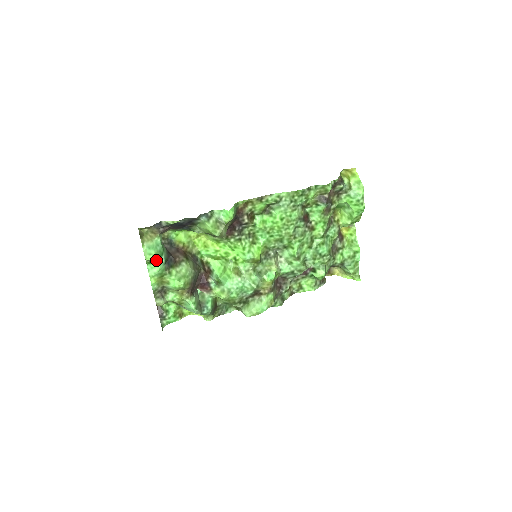
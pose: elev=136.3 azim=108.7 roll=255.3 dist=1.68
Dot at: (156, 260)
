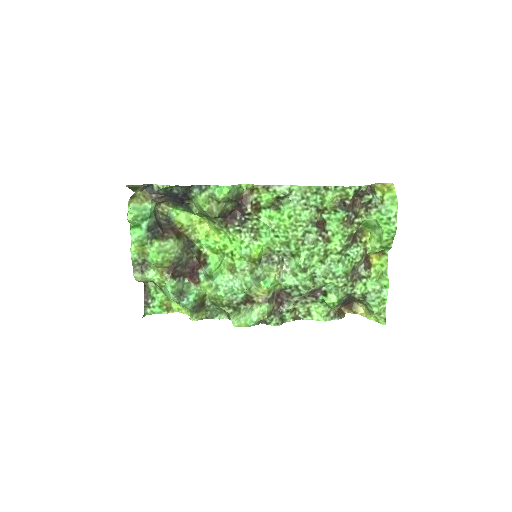
Dot at: (137, 223)
